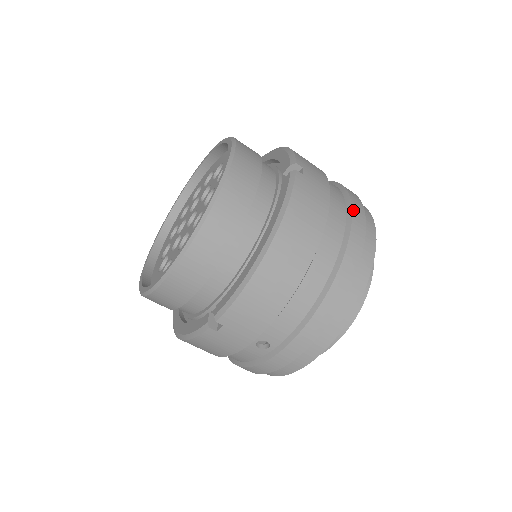
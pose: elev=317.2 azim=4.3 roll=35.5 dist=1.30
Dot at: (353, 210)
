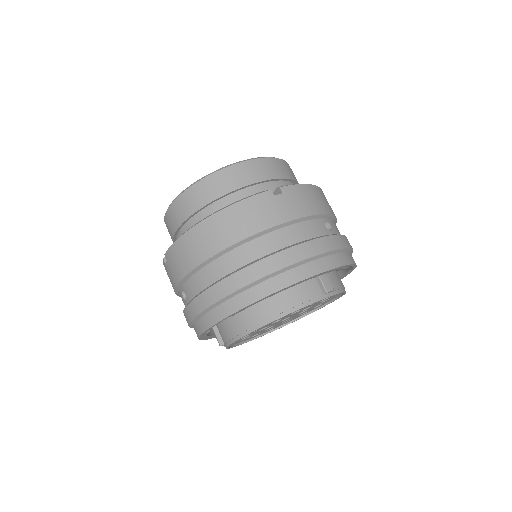
Dot at: (297, 246)
